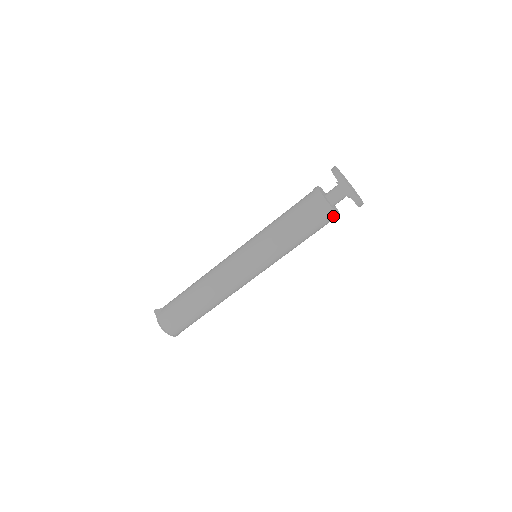
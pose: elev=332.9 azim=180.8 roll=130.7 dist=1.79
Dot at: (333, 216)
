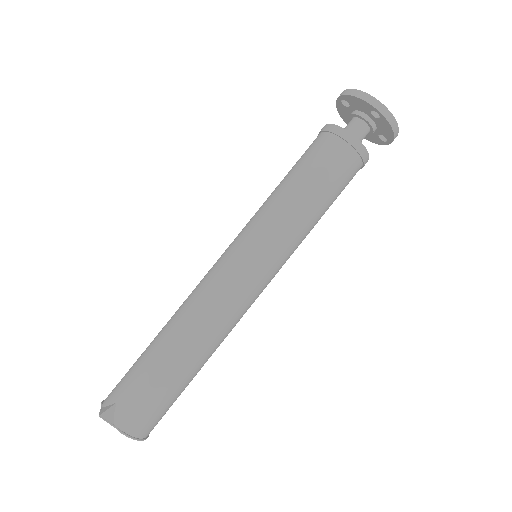
Dot at: (363, 166)
